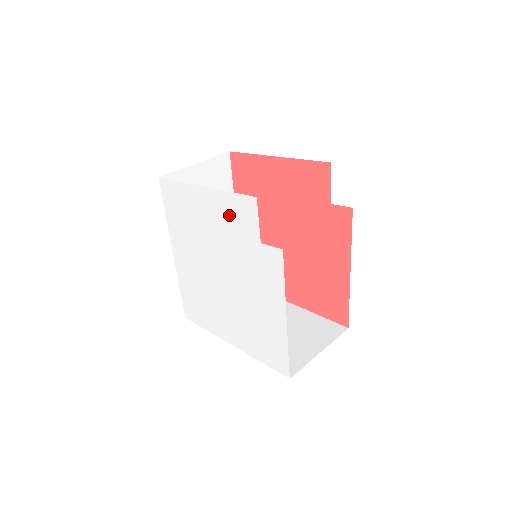
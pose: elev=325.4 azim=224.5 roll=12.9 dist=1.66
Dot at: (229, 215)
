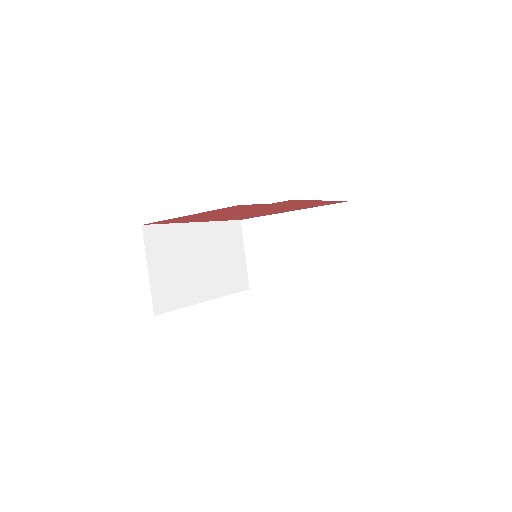
Dot at: occluded
